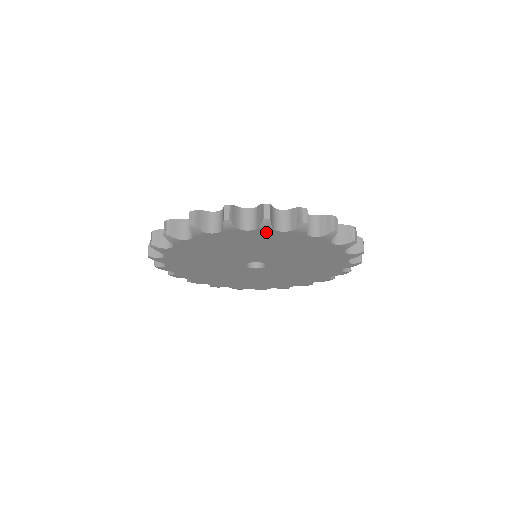
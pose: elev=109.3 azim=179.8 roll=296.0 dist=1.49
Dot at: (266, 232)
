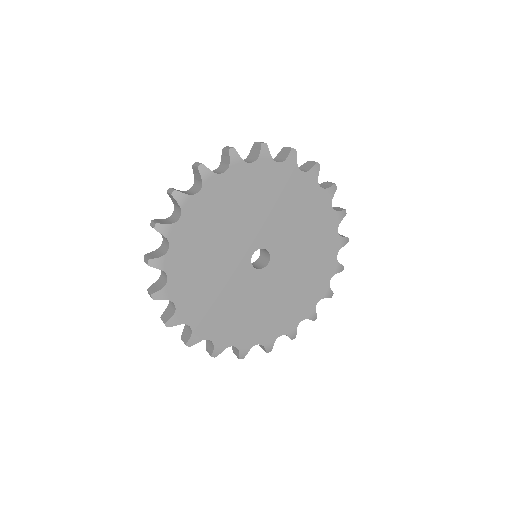
Dot at: (240, 170)
